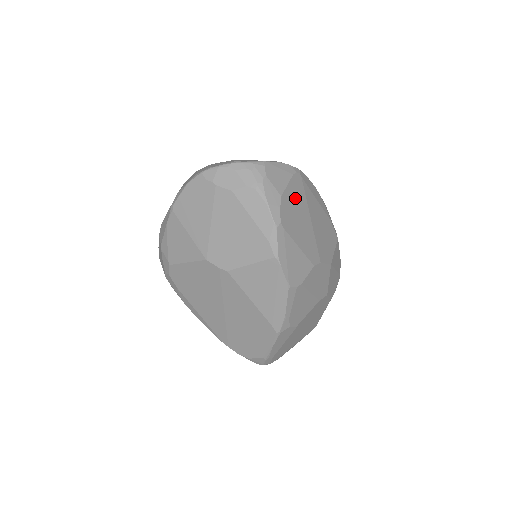
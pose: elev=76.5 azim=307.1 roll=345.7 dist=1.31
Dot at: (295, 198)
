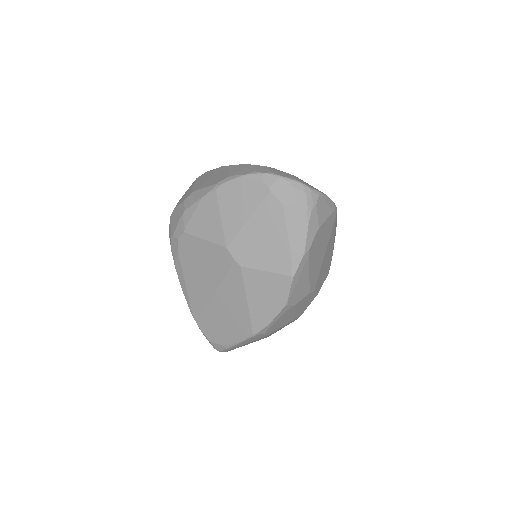
Dot at: (325, 232)
